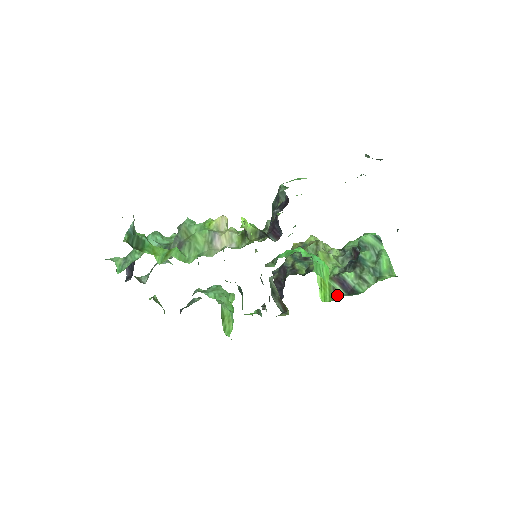
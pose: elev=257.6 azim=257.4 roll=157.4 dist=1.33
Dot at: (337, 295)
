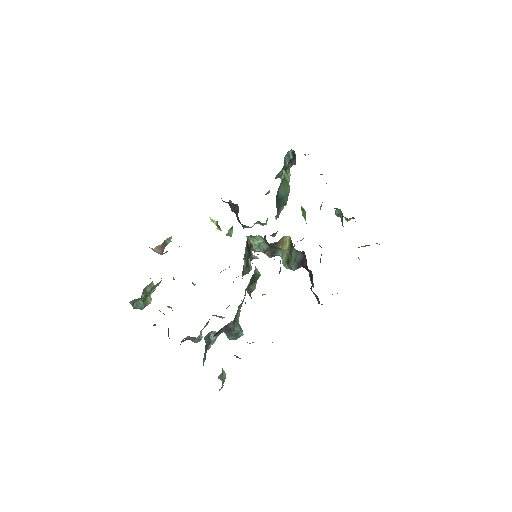
Dot at: occluded
